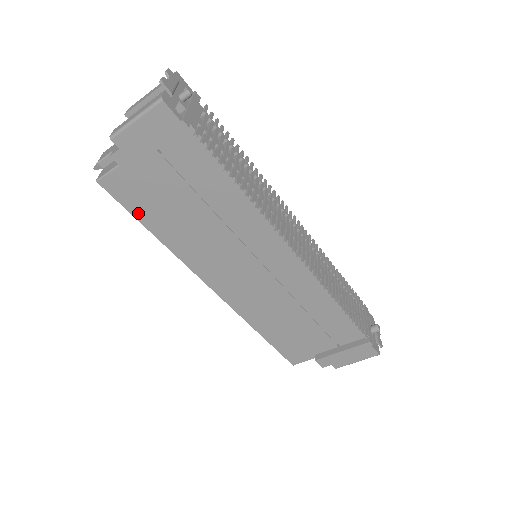
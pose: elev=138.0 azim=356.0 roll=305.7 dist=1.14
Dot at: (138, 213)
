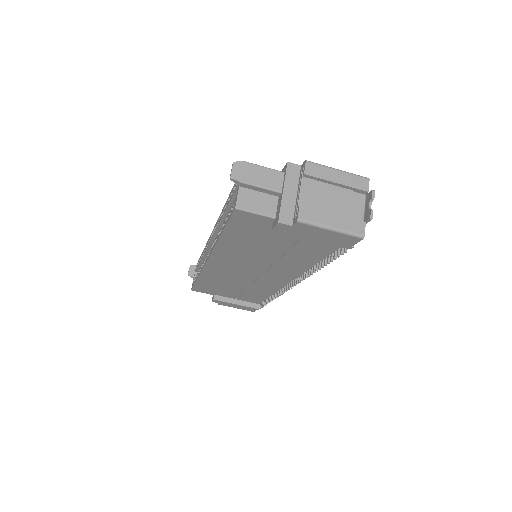
Dot at: (232, 229)
